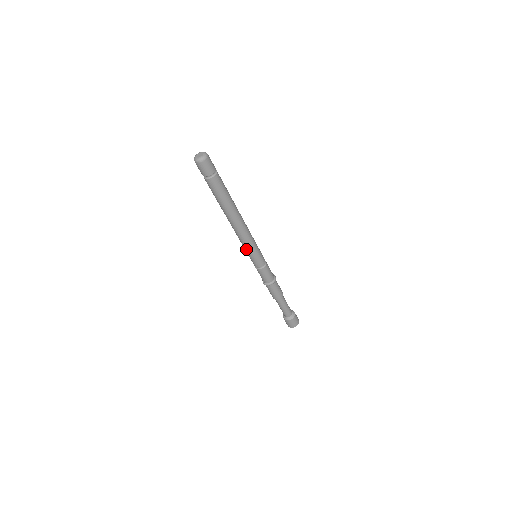
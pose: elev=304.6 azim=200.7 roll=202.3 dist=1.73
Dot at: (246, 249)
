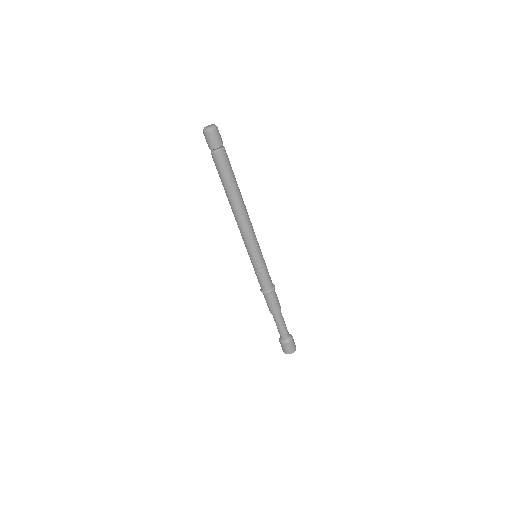
Dot at: (250, 244)
